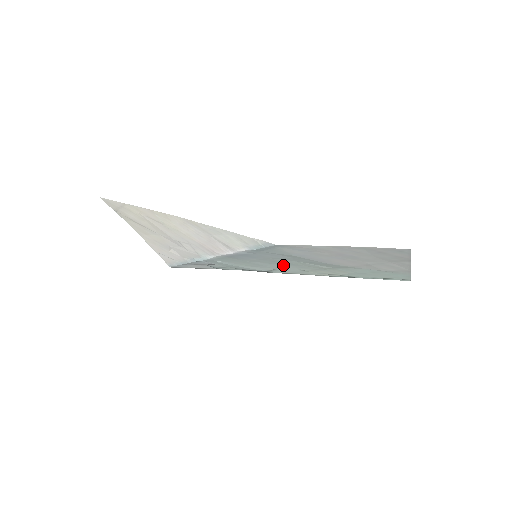
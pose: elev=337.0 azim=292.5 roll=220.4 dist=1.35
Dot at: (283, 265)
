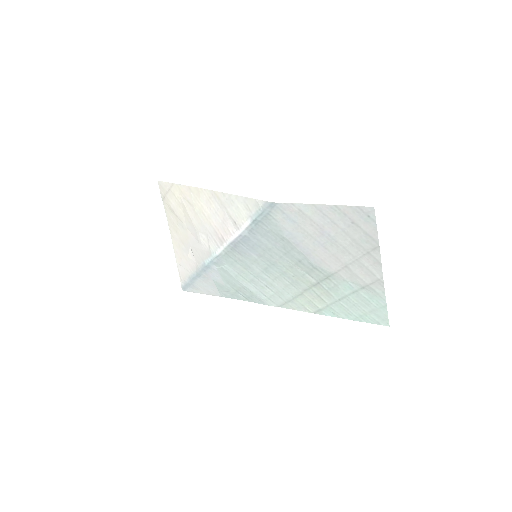
Dot at: (277, 277)
